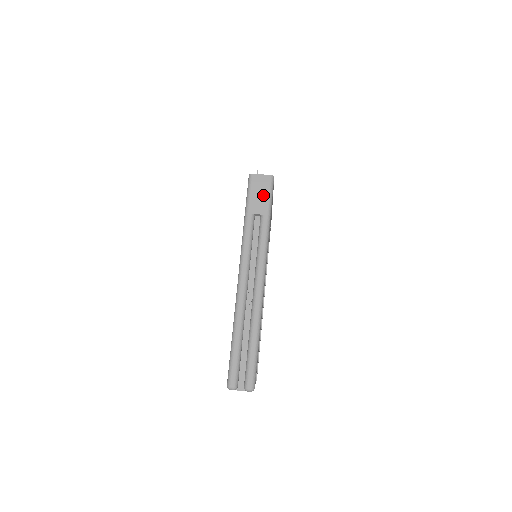
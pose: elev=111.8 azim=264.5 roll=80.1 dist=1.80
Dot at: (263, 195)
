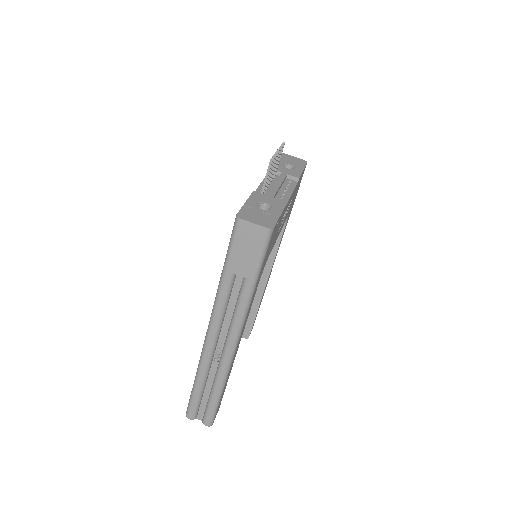
Dot at: (251, 253)
